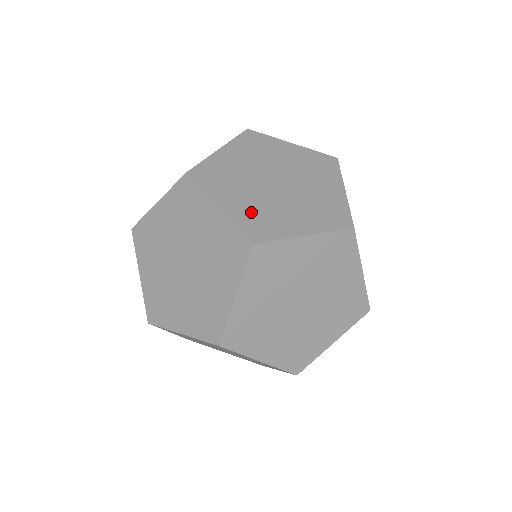
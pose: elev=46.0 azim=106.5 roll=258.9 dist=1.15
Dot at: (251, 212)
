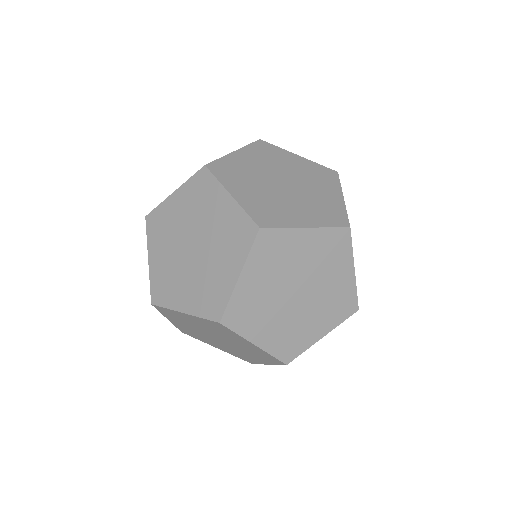
Dot at: (260, 203)
